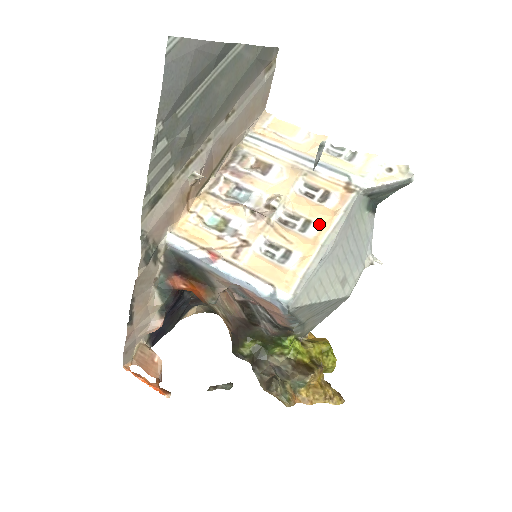
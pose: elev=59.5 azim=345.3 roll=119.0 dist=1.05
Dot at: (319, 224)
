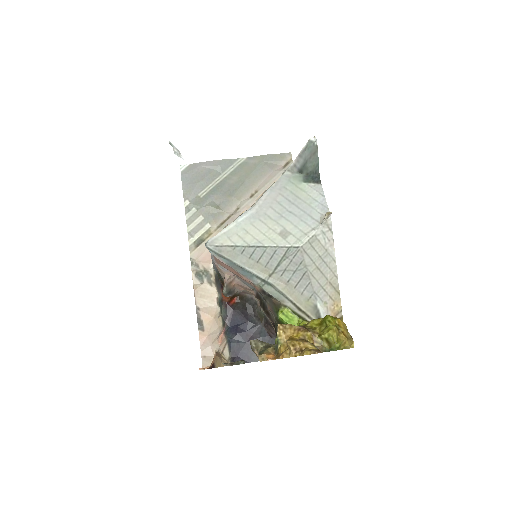
Dot at: occluded
